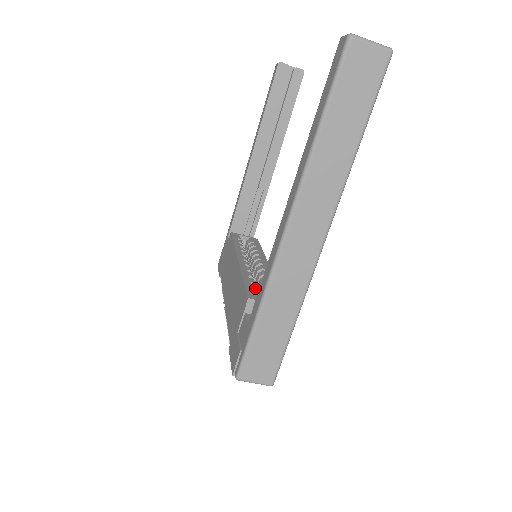
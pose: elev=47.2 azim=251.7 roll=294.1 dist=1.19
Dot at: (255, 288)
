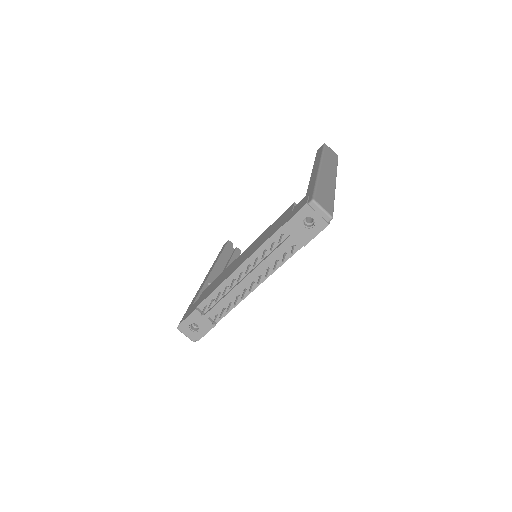
Dot at: occluded
